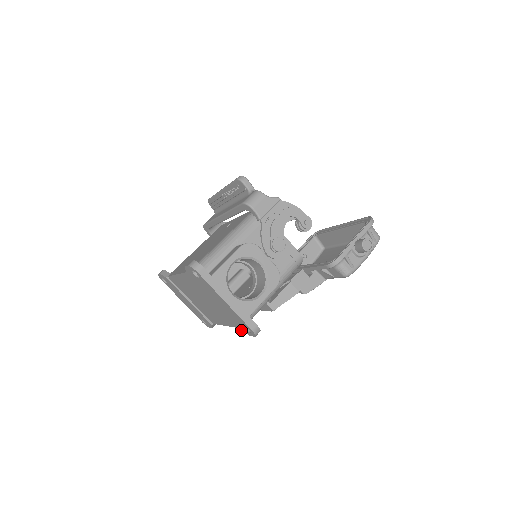
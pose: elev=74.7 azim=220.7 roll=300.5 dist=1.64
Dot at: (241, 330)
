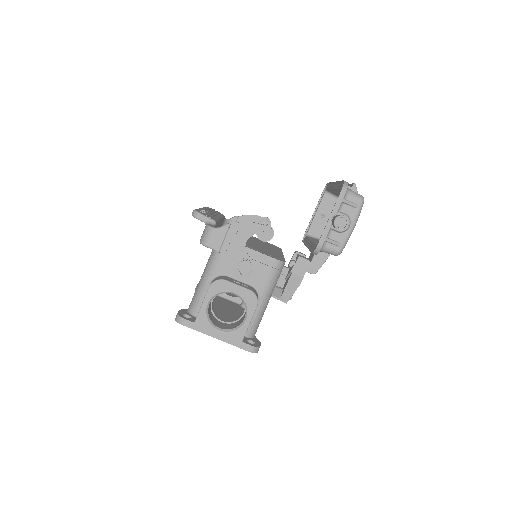
Dot at: occluded
